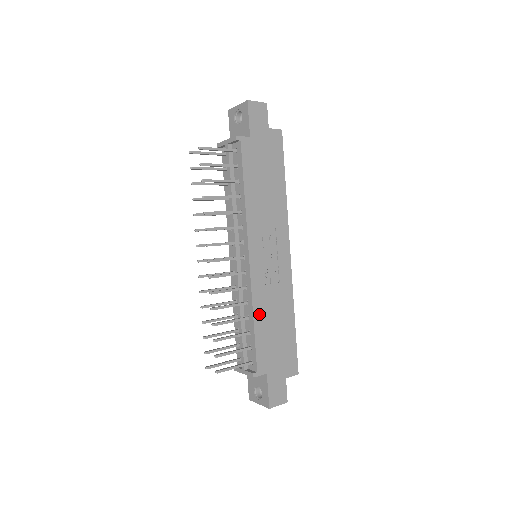
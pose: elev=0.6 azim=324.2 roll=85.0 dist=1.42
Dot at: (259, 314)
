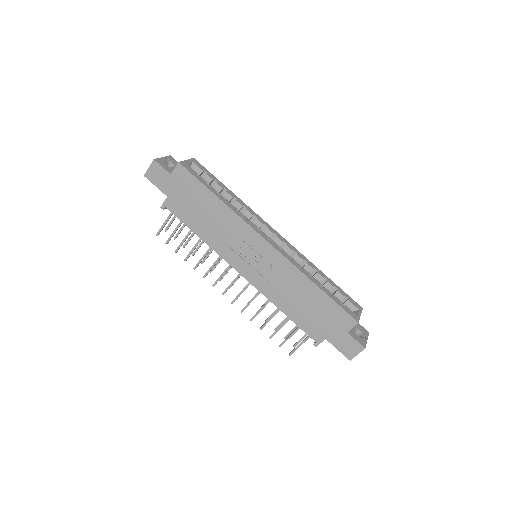
Dot at: (282, 304)
